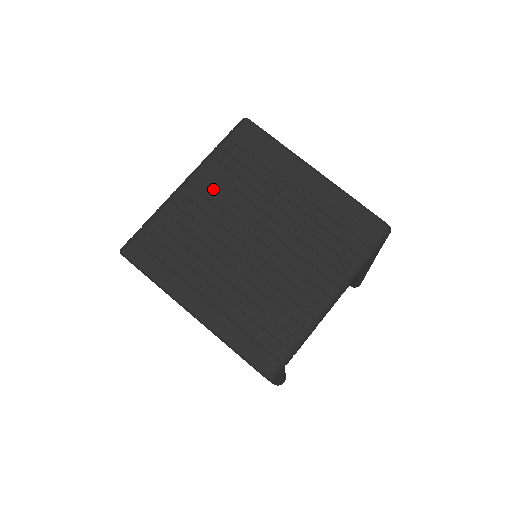
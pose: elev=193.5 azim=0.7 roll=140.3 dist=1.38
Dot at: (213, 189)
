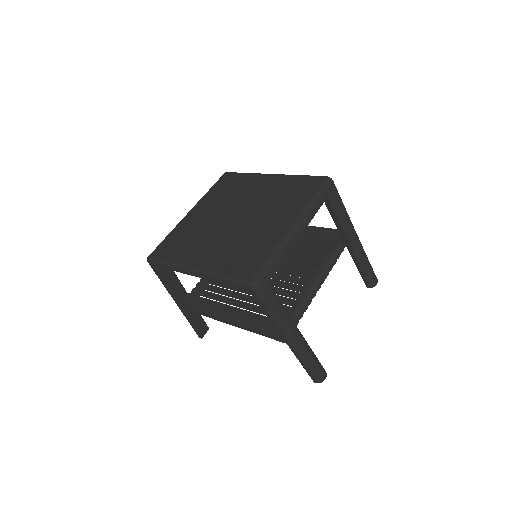
Dot at: (205, 208)
